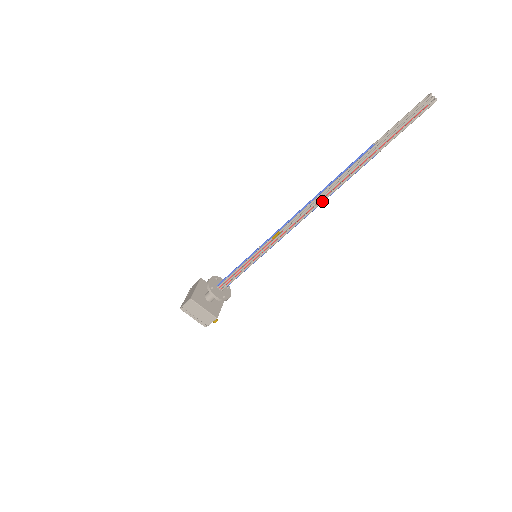
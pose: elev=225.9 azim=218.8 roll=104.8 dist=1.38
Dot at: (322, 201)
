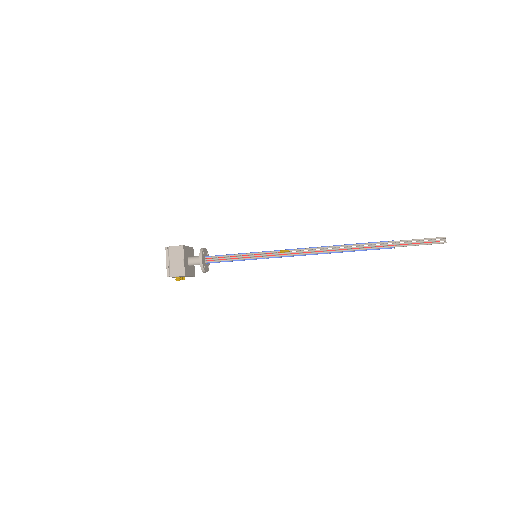
Dot at: (335, 251)
